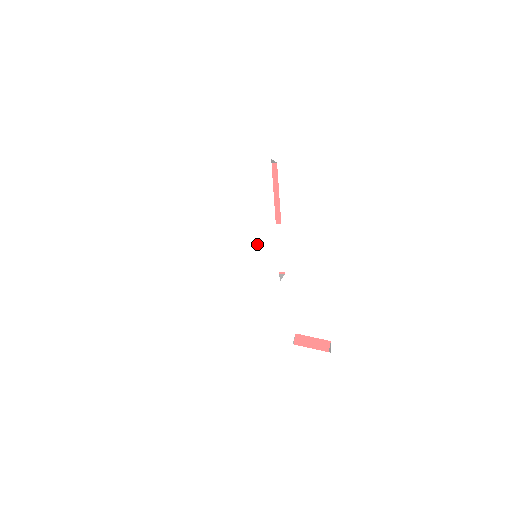
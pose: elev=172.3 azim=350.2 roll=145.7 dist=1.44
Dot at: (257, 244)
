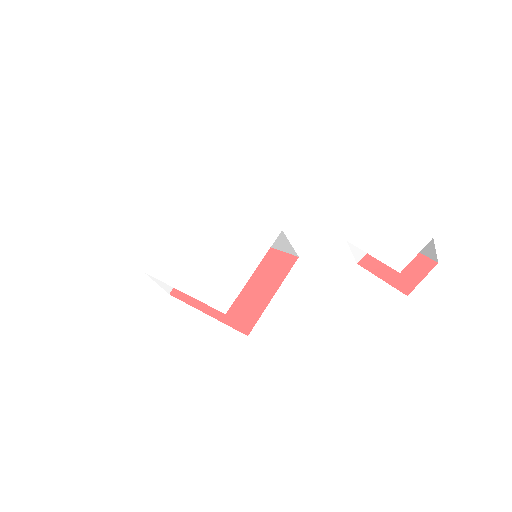
Dot at: (240, 237)
